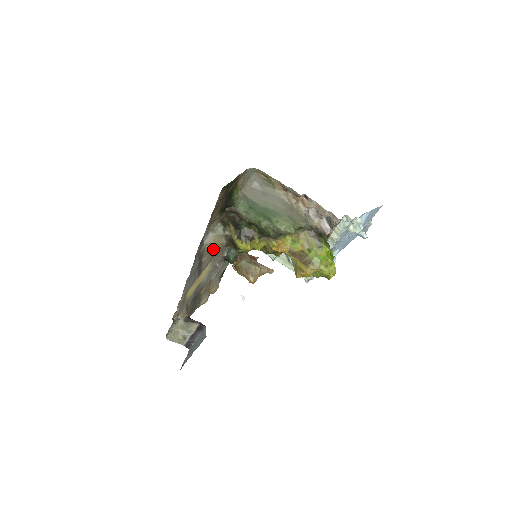
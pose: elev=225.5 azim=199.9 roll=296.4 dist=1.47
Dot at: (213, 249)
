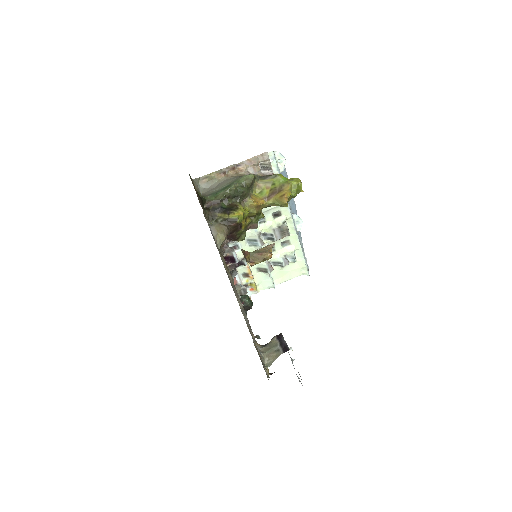
Dot at: (223, 238)
